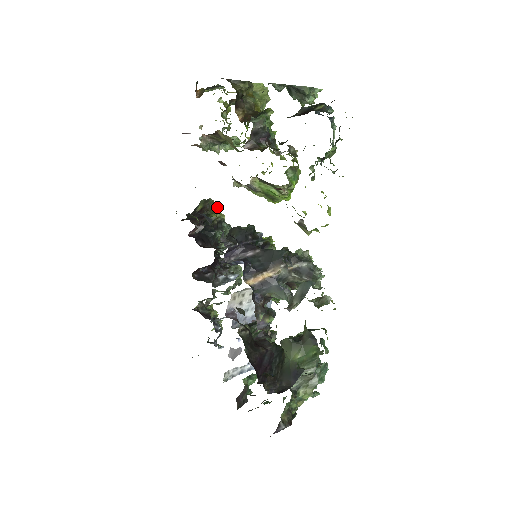
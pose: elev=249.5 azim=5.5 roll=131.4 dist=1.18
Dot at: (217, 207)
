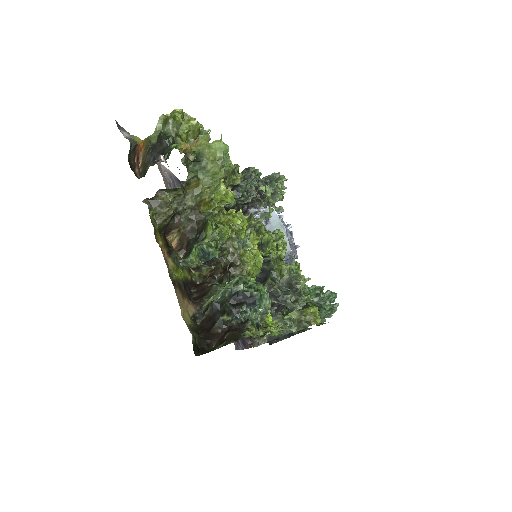
Dot at: (229, 176)
